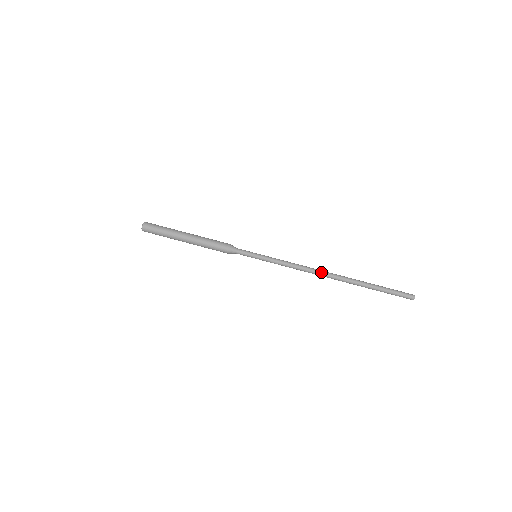
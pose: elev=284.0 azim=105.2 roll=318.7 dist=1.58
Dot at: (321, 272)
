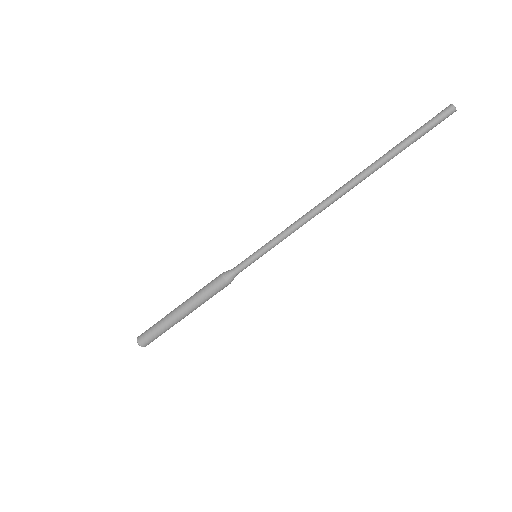
Dot at: (331, 200)
